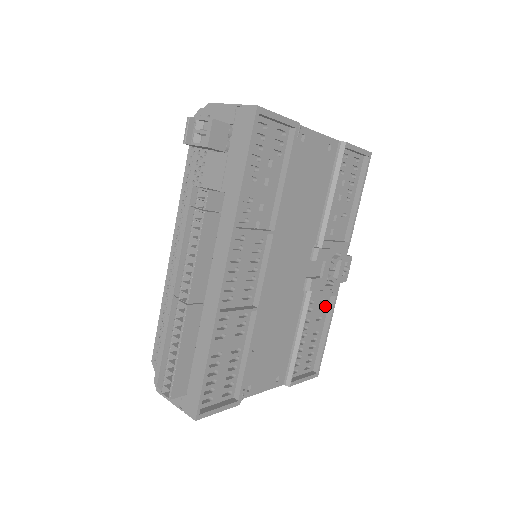
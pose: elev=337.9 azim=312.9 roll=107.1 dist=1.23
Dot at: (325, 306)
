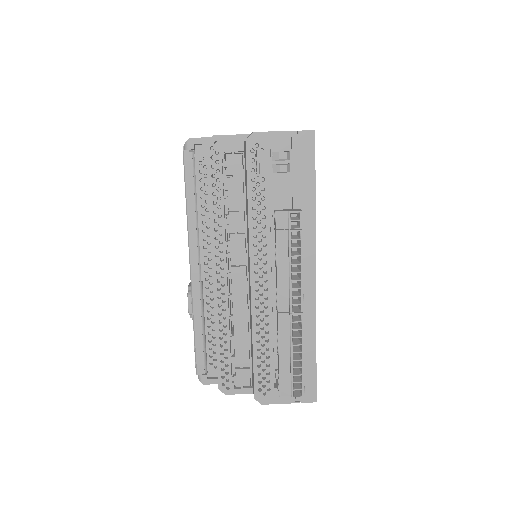
Dot at: occluded
